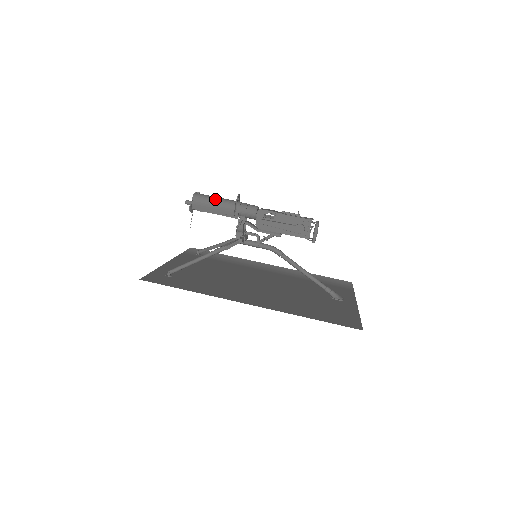
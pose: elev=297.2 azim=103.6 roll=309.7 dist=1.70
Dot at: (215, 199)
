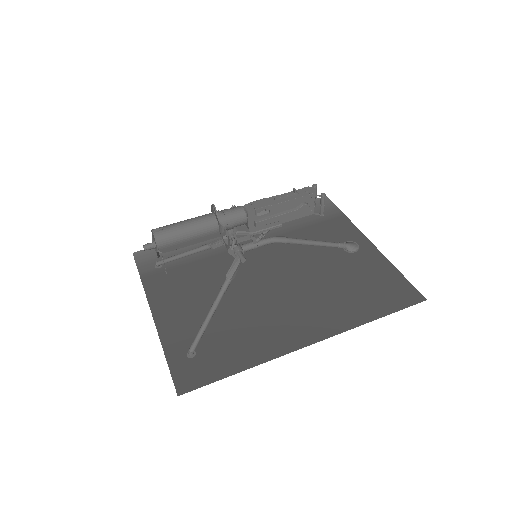
Dot at: (187, 229)
